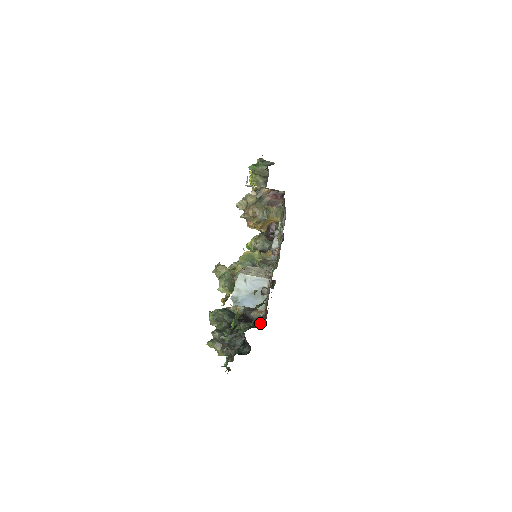
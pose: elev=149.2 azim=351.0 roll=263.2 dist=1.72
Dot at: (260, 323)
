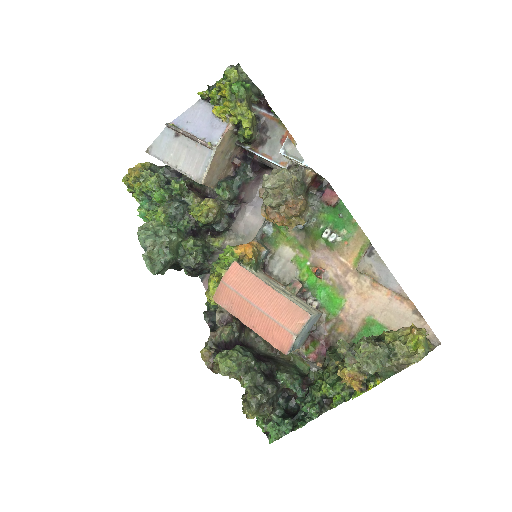
Dot at: (257, 349)
